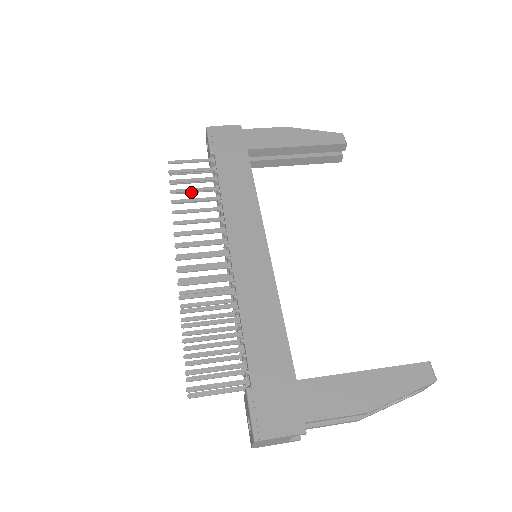
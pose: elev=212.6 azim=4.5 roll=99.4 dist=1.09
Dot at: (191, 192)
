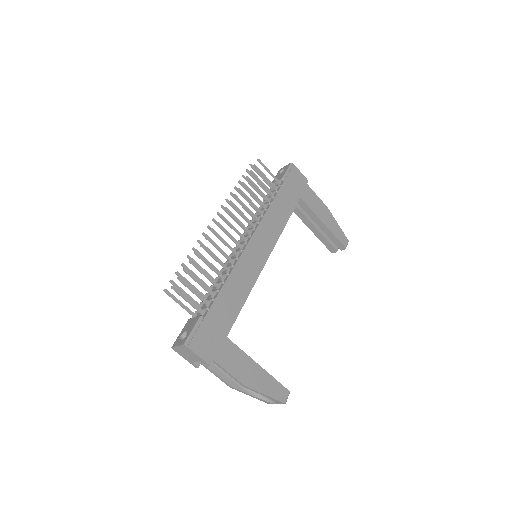
Dot at: (252, 186)
